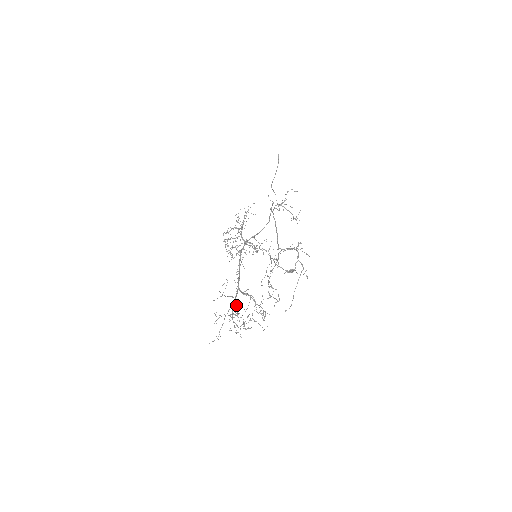
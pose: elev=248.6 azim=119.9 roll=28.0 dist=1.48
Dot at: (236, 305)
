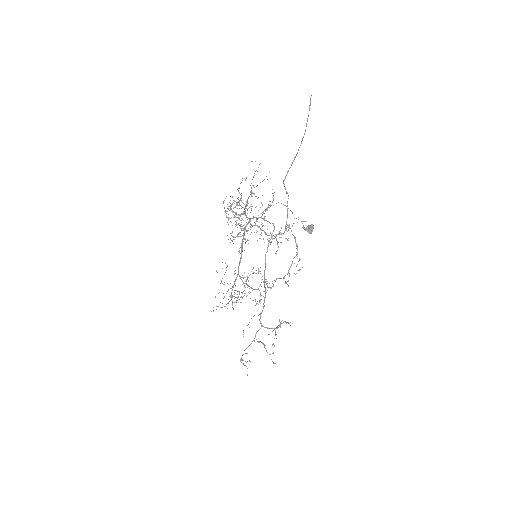
Dot at: occluded
